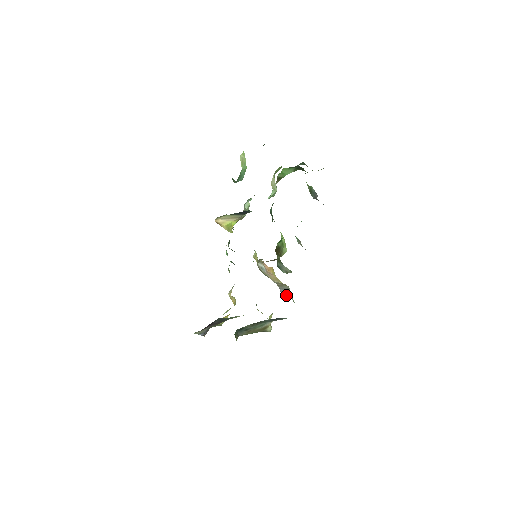
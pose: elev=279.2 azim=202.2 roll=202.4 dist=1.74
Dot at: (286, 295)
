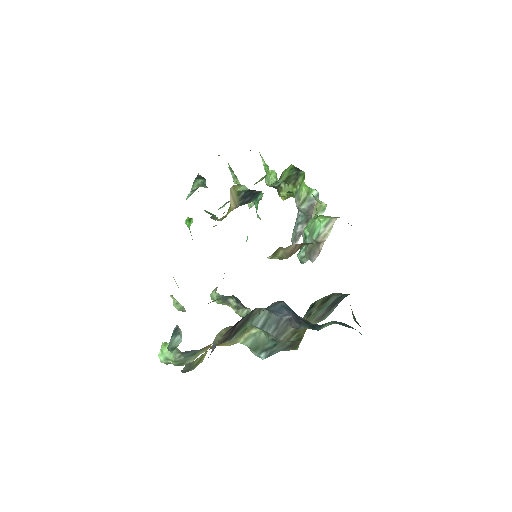
Dot at: occluded
